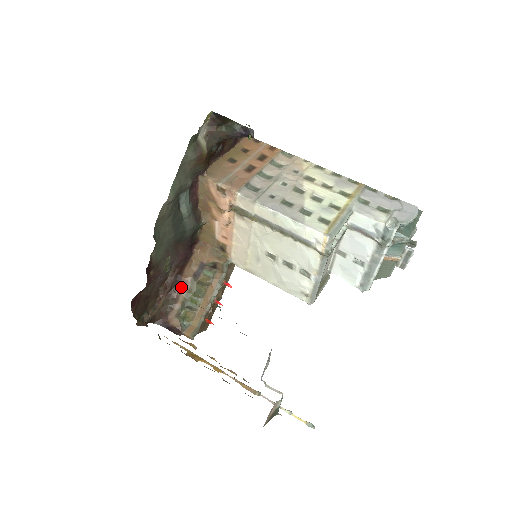
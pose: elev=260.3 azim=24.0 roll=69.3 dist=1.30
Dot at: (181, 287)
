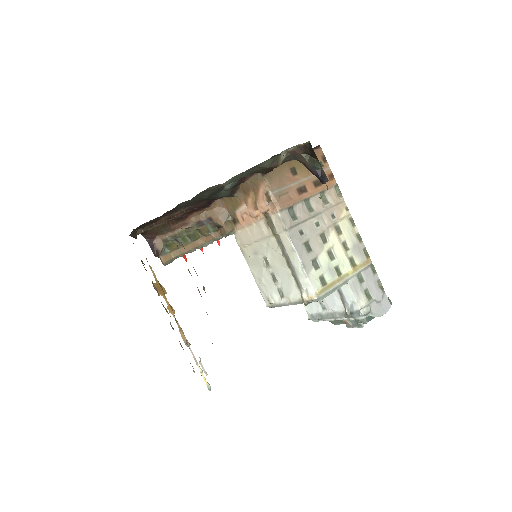
Dot at: (182, 224)
